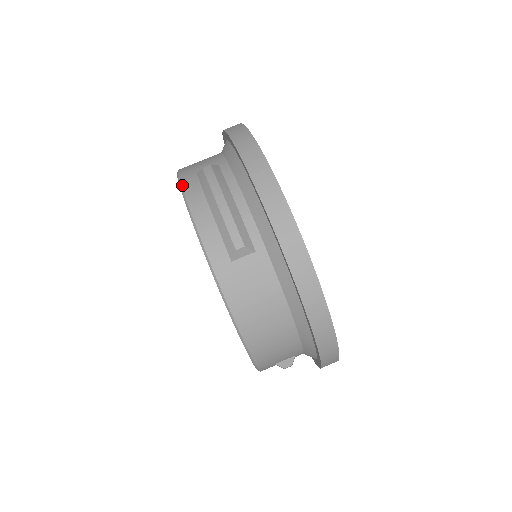
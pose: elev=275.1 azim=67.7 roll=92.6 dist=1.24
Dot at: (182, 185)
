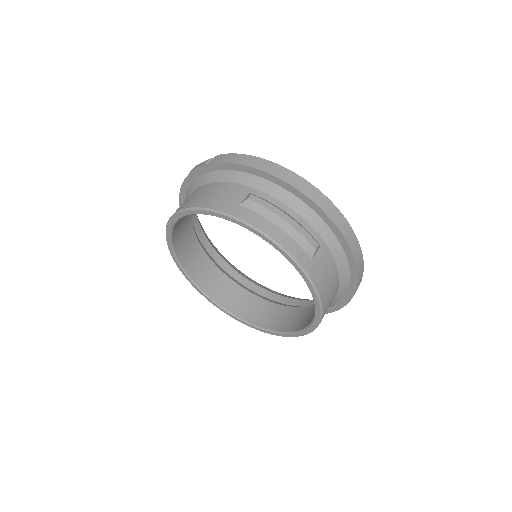
Dot at: (239, 218)
